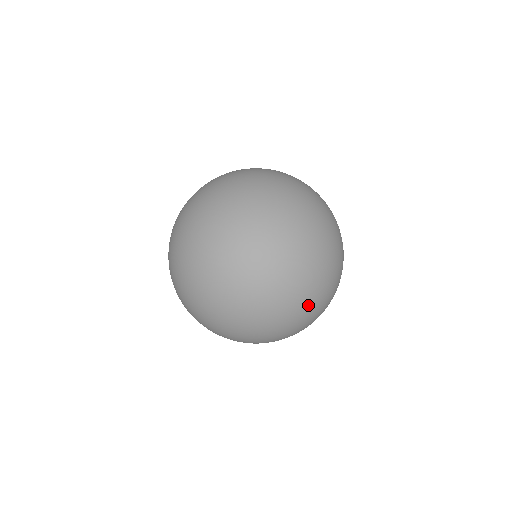
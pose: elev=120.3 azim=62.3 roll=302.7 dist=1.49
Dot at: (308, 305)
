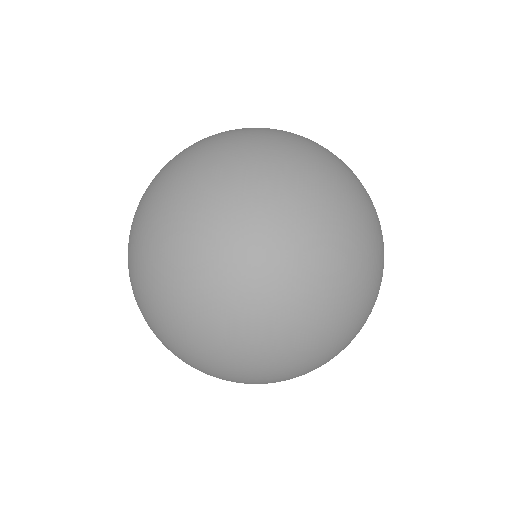
Dot at: (373, 242)
